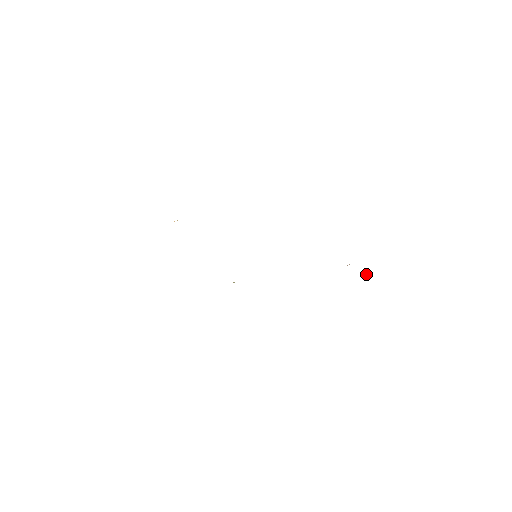
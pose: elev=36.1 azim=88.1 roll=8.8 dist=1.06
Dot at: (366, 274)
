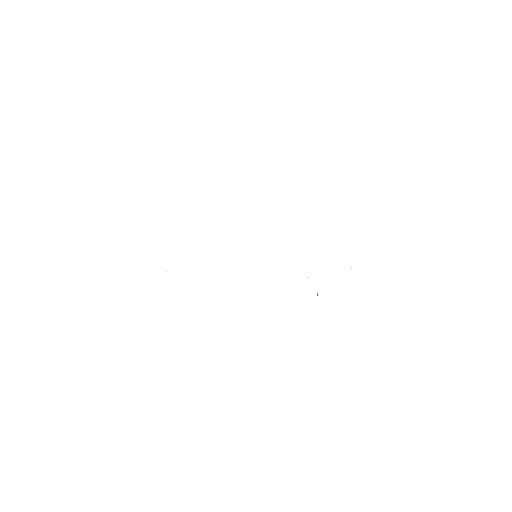
Dot at: occluded
